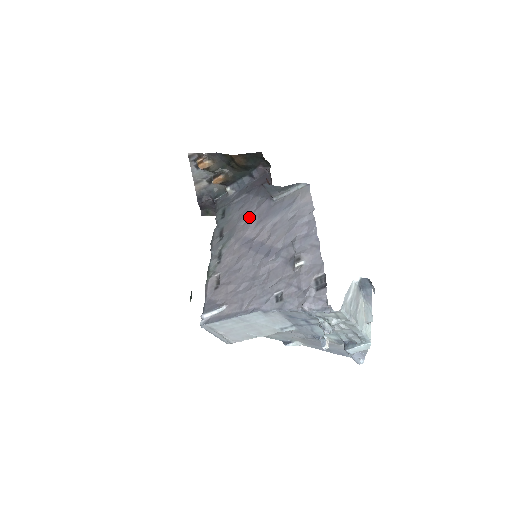
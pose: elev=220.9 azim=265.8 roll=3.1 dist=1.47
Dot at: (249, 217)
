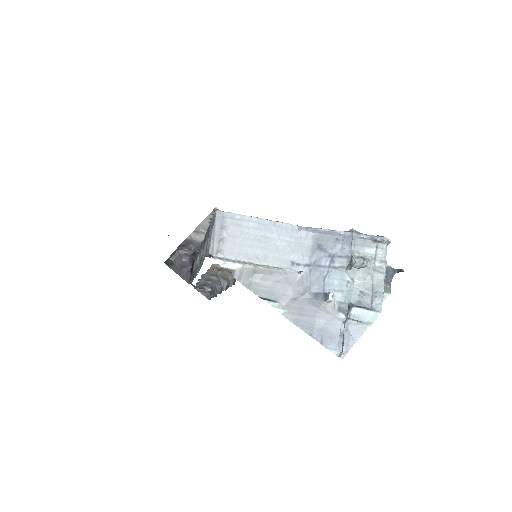
Dot at: occluded
